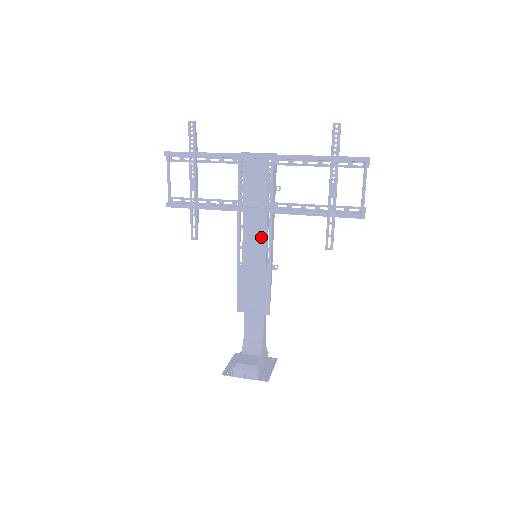
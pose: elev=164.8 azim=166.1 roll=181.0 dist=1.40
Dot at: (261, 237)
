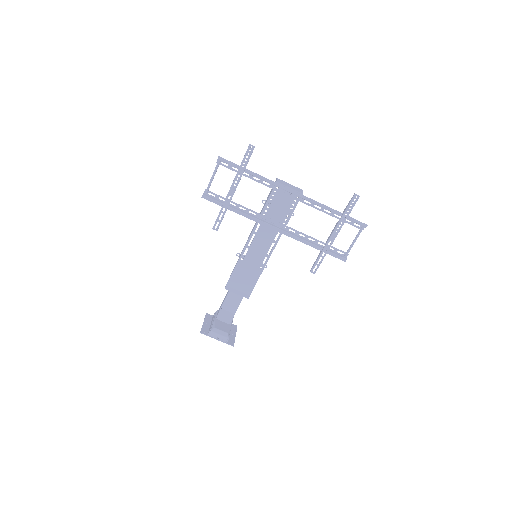
Dot at: (267, 245)
